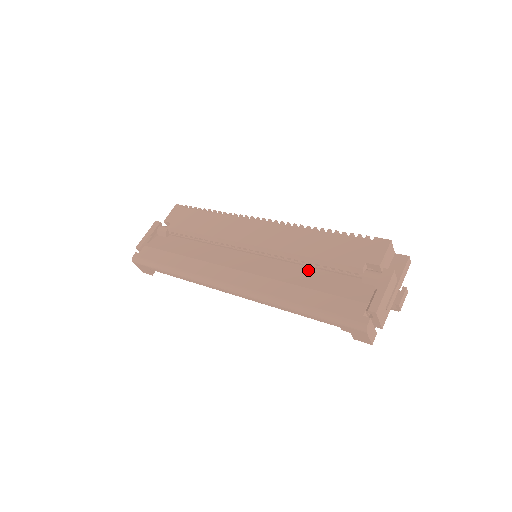
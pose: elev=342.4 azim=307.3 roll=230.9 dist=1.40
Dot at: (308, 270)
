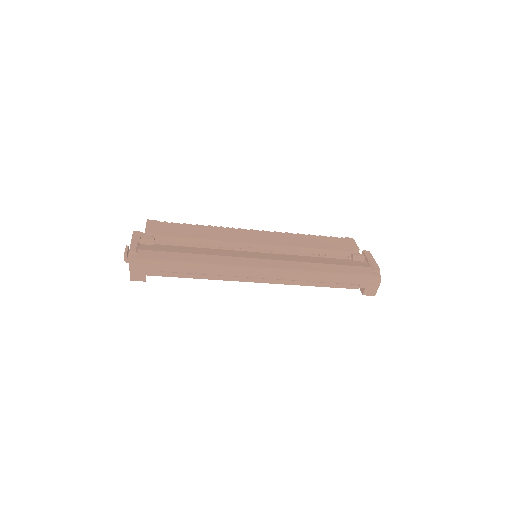
Dot at: (313, 257)
